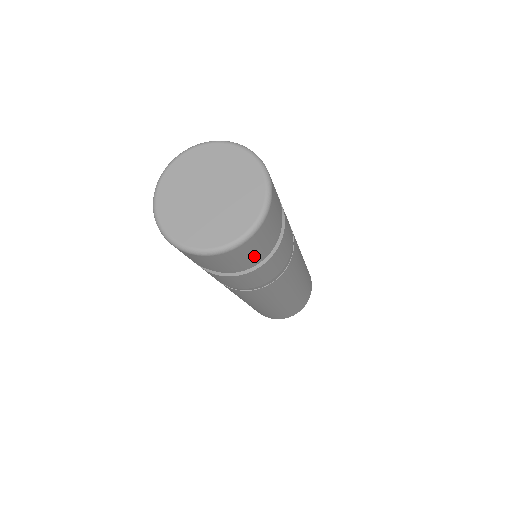
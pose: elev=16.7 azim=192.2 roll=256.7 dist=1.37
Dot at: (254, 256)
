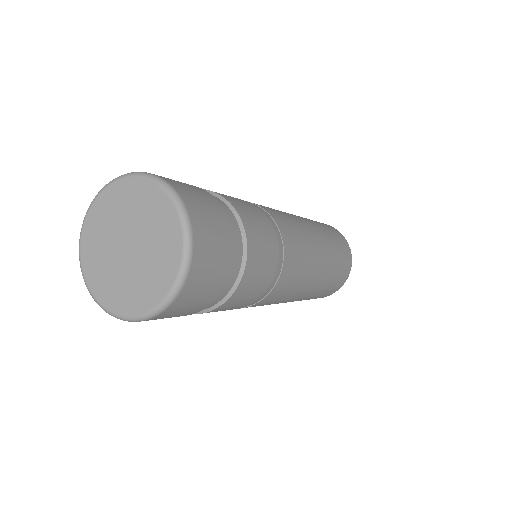
Dot at: (185, 314)
